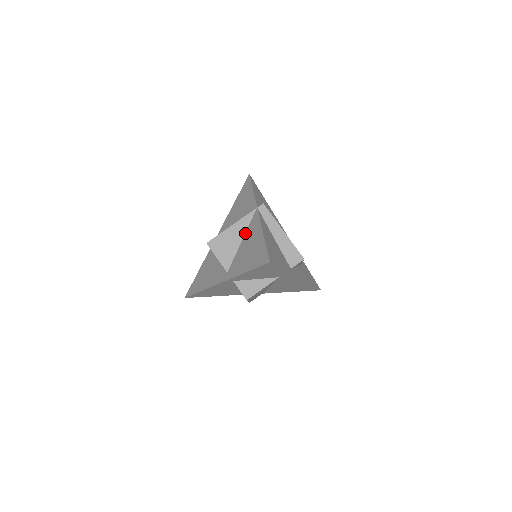
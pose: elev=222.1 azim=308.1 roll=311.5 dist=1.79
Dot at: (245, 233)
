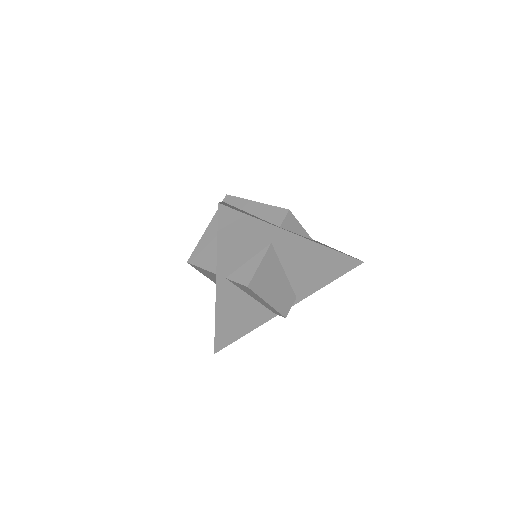
Dot at: occluded
